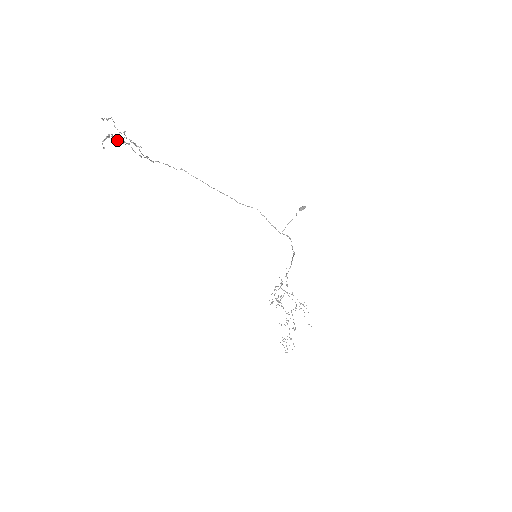
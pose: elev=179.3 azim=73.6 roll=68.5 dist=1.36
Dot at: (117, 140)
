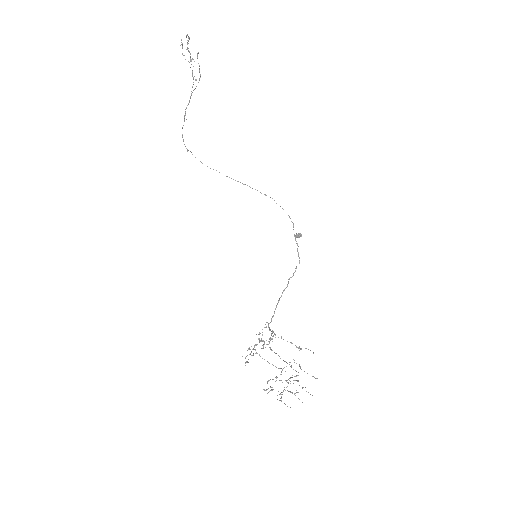
Dot at: (190, 53)
